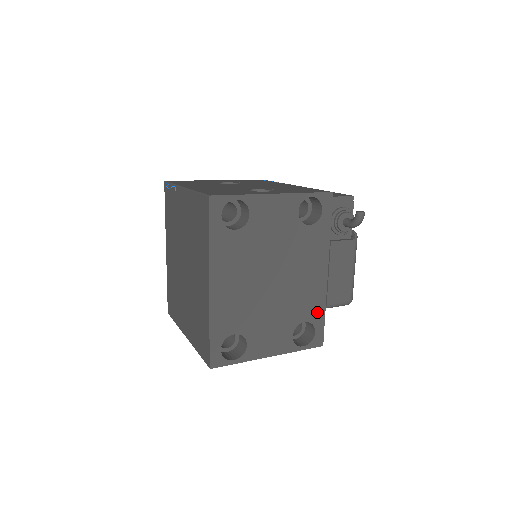
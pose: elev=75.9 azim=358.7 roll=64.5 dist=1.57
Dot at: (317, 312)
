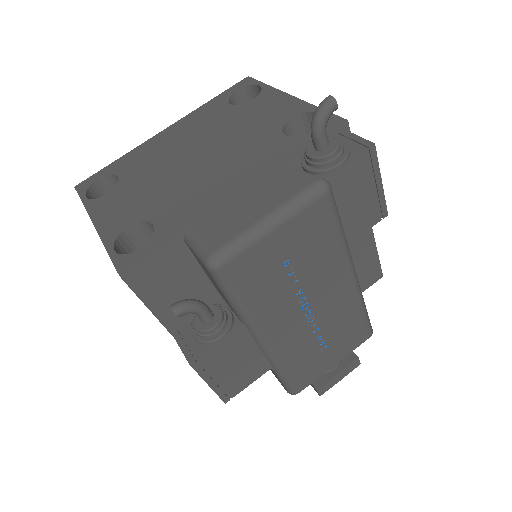
Dot at: (174, 228)
